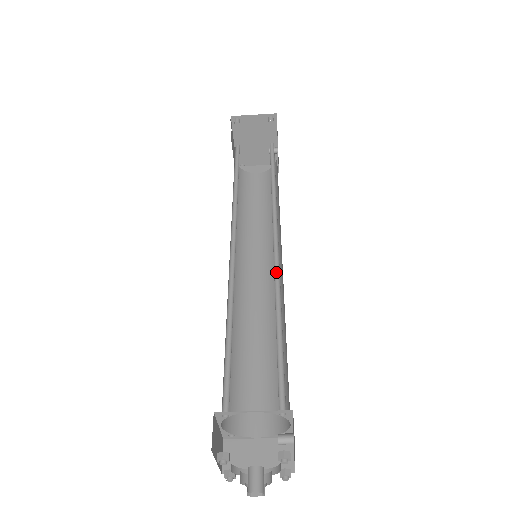
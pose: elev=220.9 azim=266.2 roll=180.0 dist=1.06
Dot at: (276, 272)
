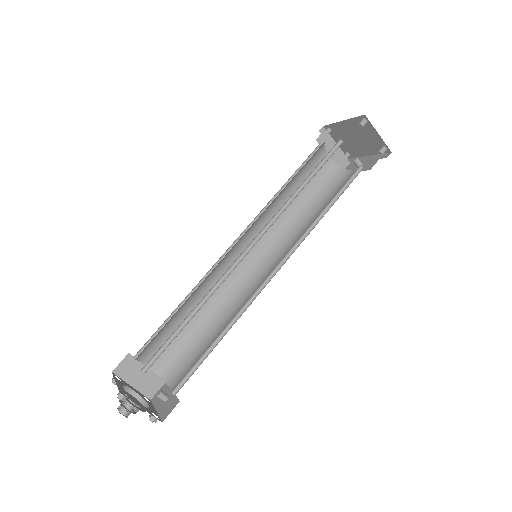
Dot at: (254, 295)
